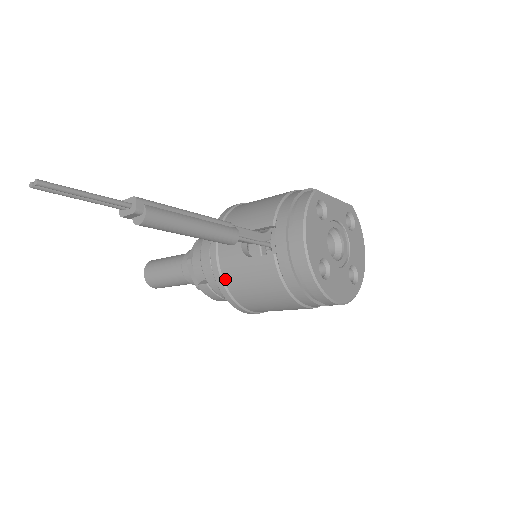
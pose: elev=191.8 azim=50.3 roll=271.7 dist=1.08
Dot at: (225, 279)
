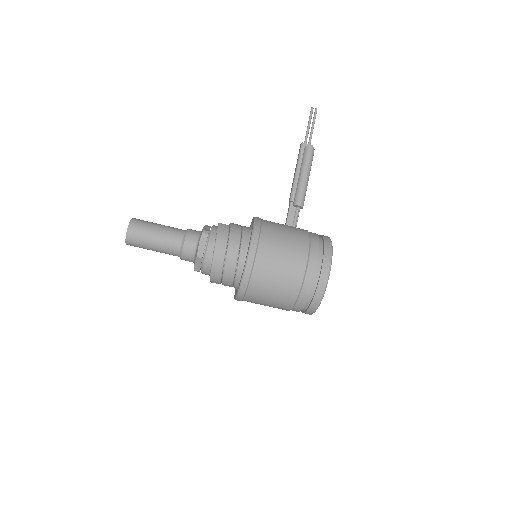
Dot at: (263, 220)
